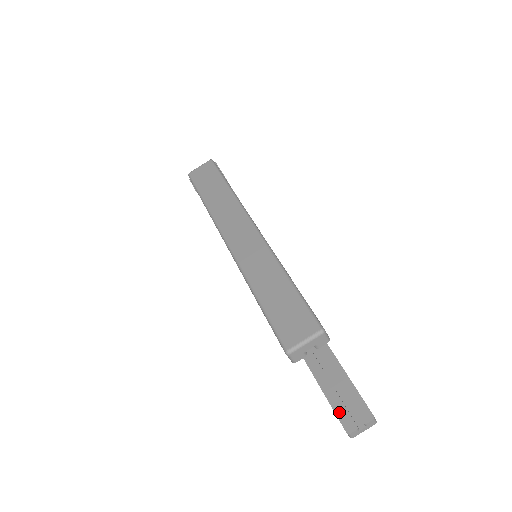
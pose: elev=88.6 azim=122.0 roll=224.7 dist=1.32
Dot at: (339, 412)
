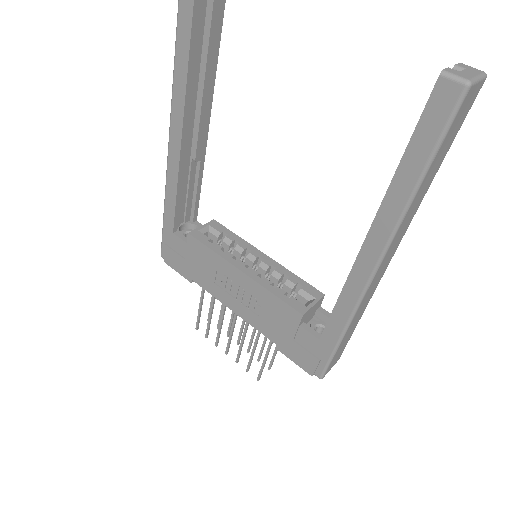
Dot at: (423, 114)
